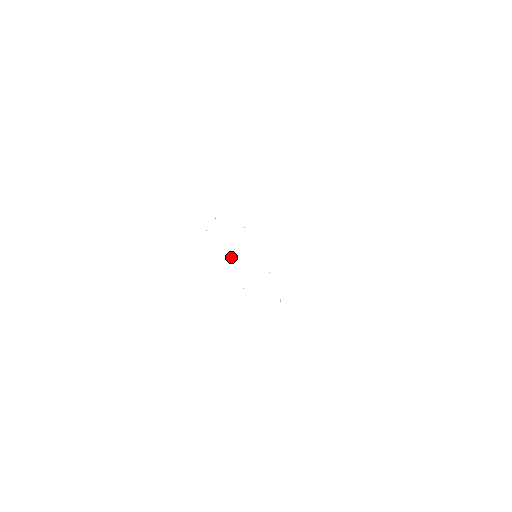
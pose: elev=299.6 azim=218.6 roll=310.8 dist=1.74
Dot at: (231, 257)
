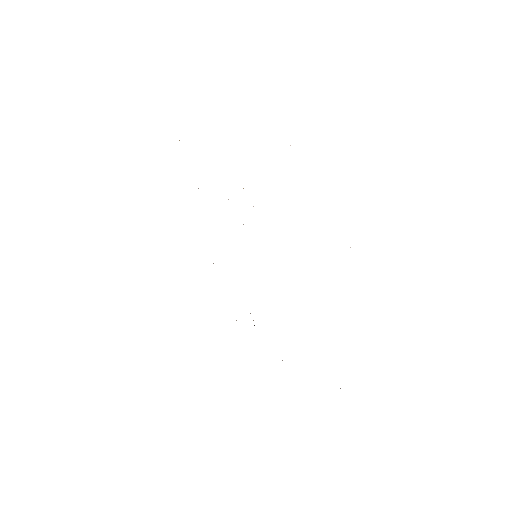
Dot at: occluded
